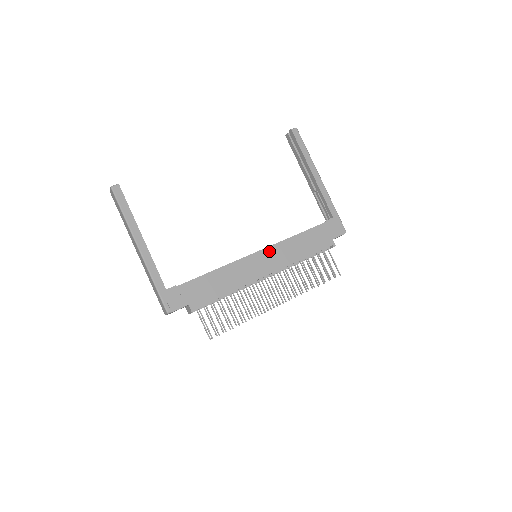
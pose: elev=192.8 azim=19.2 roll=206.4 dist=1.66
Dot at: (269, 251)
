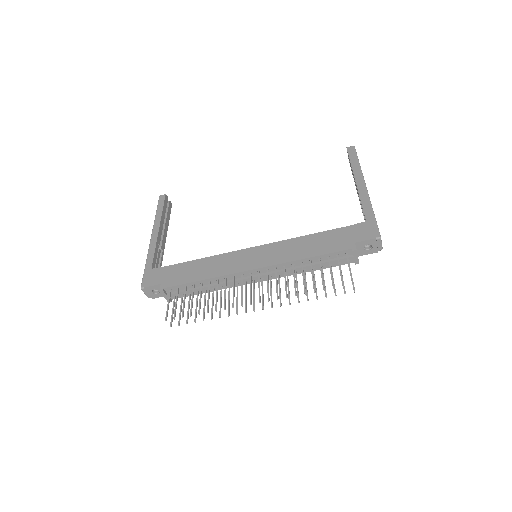
Dot at: (266, 248)
